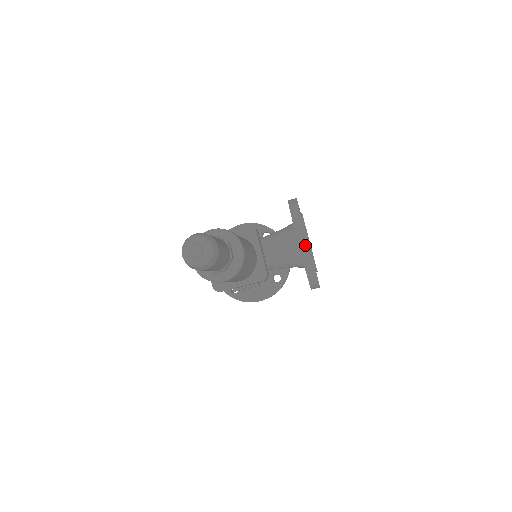
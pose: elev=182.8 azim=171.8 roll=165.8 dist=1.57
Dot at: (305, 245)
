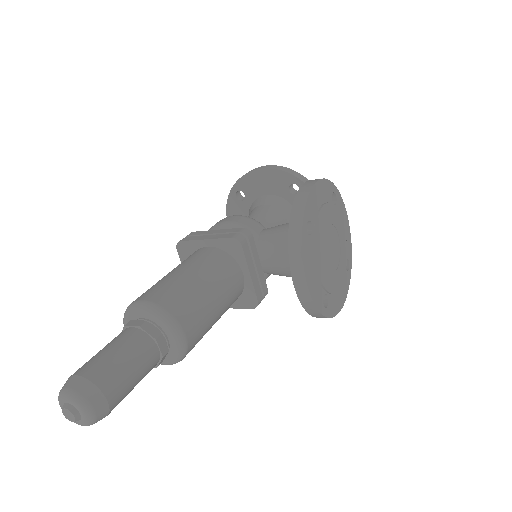
Dot at: (303, 289)
